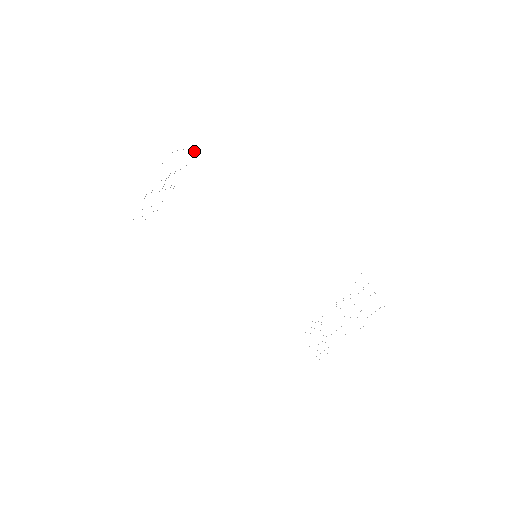
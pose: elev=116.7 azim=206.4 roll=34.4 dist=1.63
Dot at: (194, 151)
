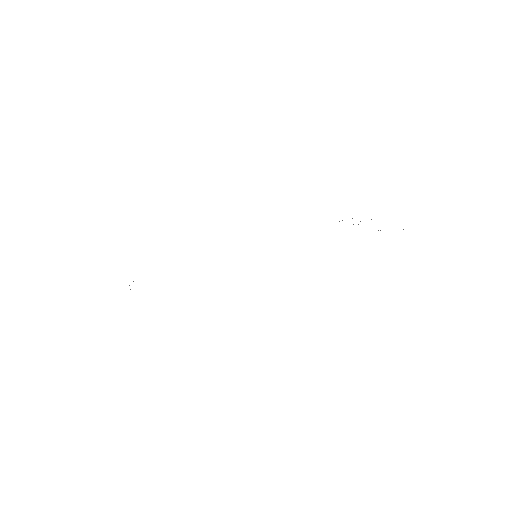
Dot at: occluded
